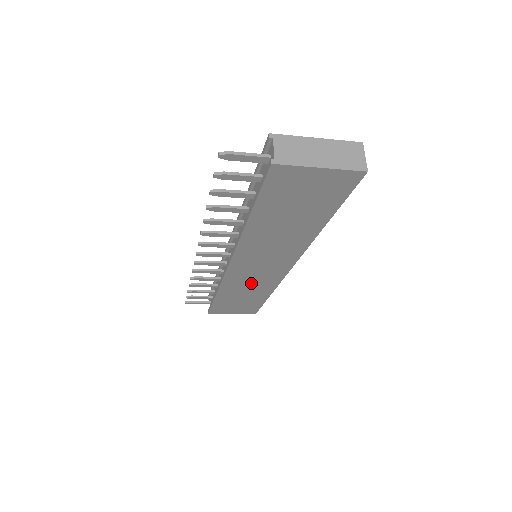
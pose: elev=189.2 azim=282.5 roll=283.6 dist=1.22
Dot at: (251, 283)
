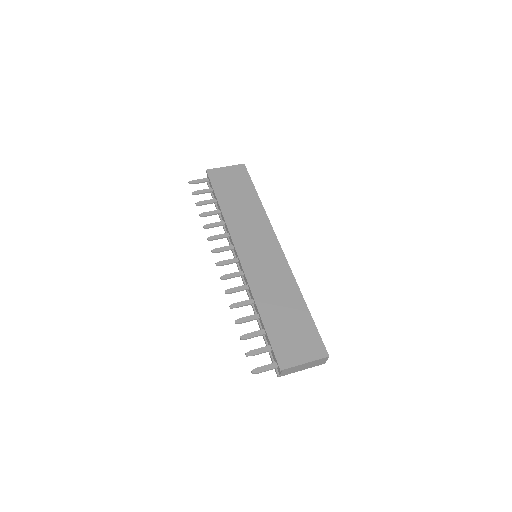
Dot at: occluded
